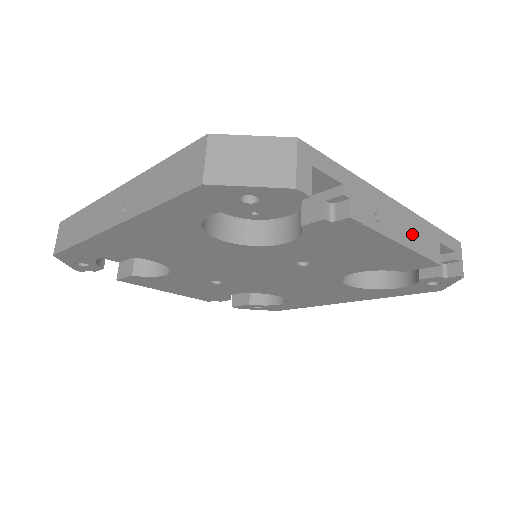
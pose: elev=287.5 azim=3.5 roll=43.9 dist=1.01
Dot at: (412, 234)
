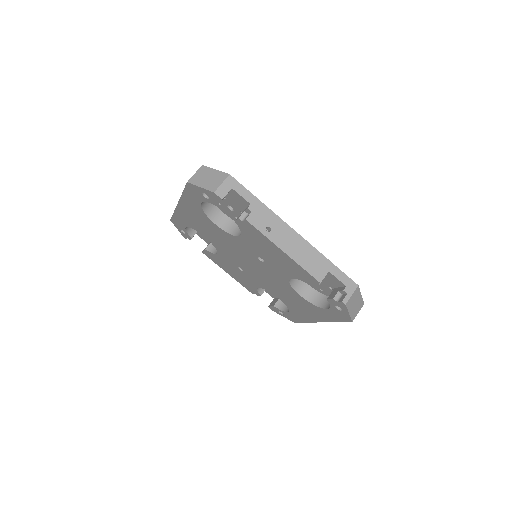
Dot at: (299, 252)
